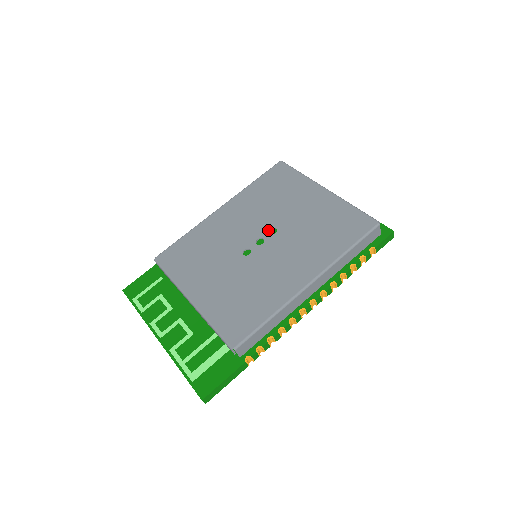
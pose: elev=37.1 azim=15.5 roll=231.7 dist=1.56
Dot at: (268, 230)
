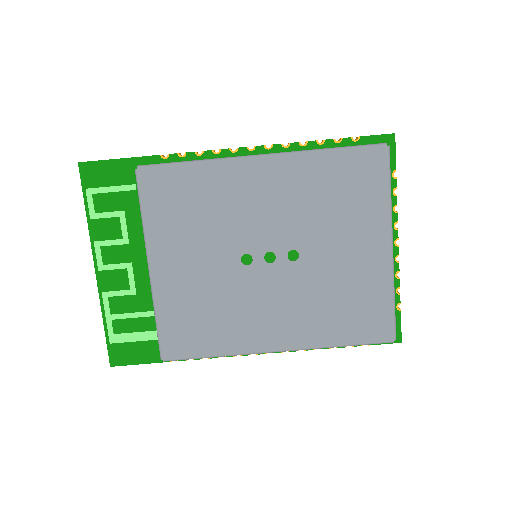
Dot at: (289, 250)
